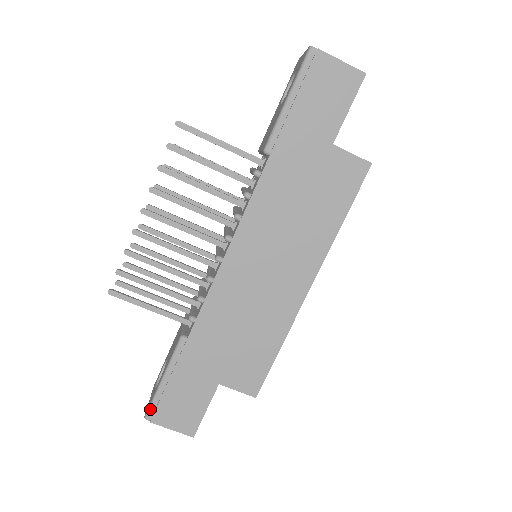
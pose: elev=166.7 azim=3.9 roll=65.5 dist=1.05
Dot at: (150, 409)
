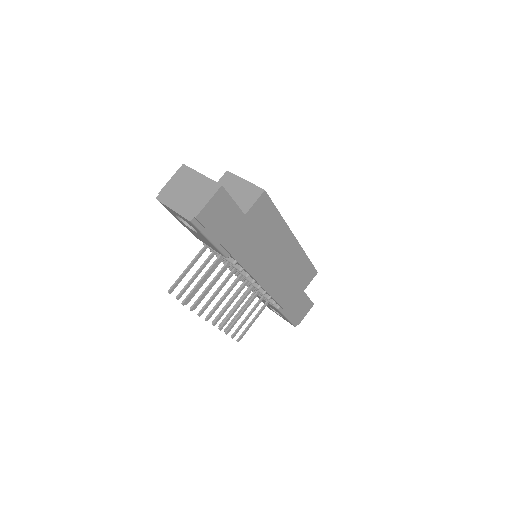
Dot at: (294, 325)
